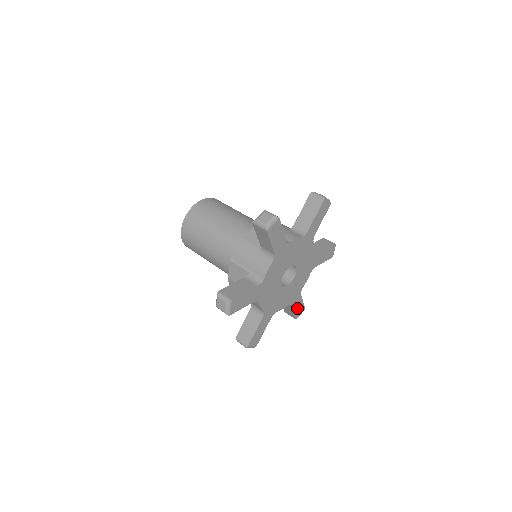
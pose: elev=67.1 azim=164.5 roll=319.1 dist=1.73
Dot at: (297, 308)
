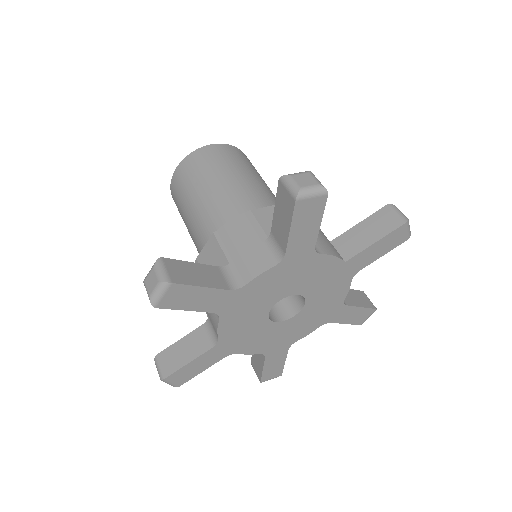
Dot at: (352, 317)
